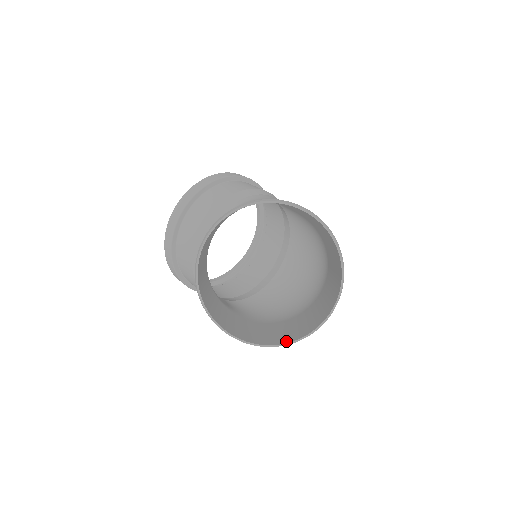
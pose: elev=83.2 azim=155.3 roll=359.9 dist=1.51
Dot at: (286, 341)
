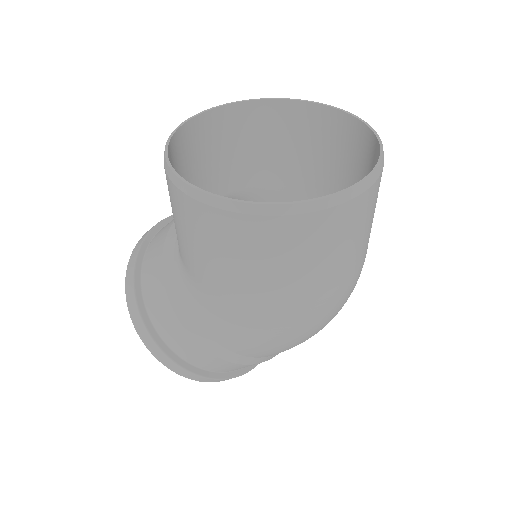
Dot at: (309, 206)
